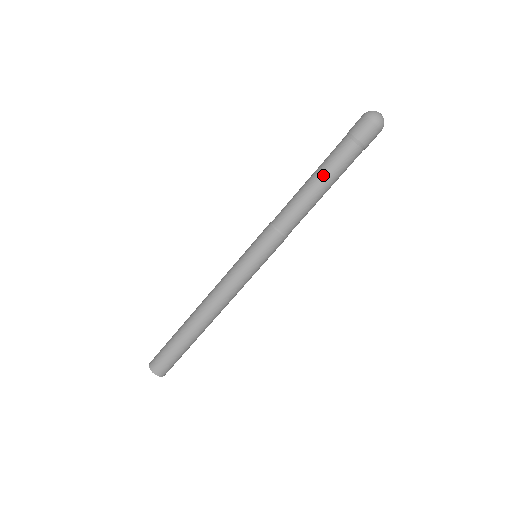
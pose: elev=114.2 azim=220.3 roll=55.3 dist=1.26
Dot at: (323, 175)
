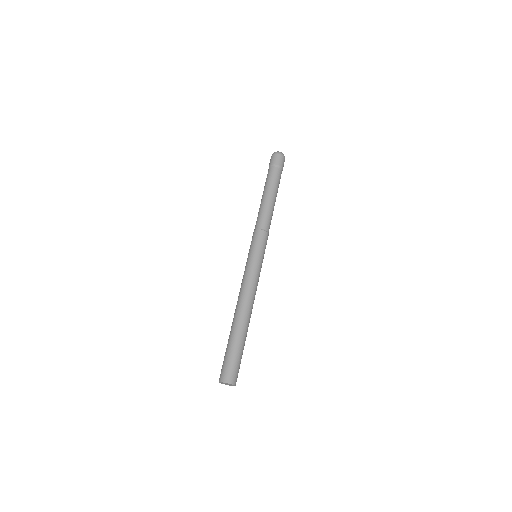
Dot at: (270, 189)
